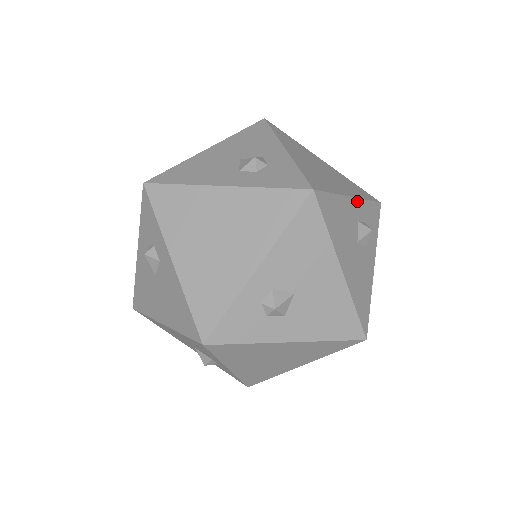
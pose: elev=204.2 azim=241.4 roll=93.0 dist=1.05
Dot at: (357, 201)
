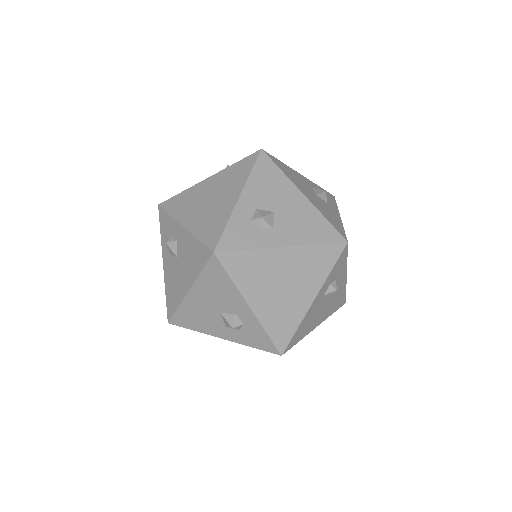
Dot at: (319, 292)
